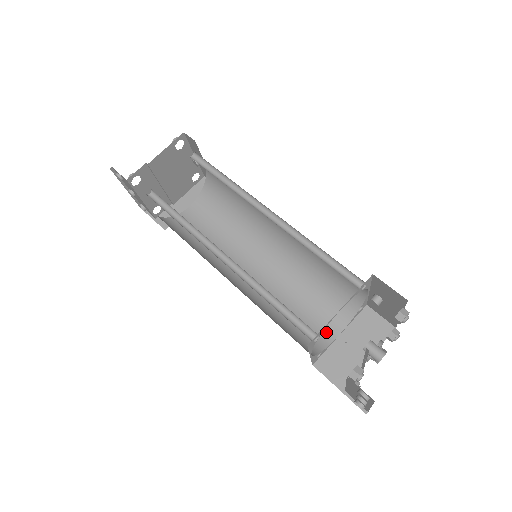
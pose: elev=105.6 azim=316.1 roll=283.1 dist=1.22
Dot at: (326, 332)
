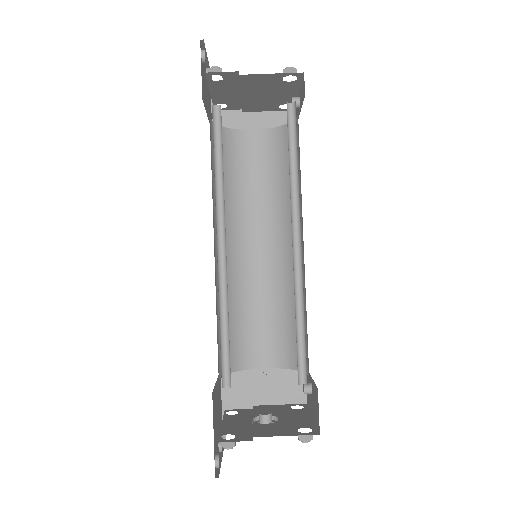
Dot at: (254, 357)
